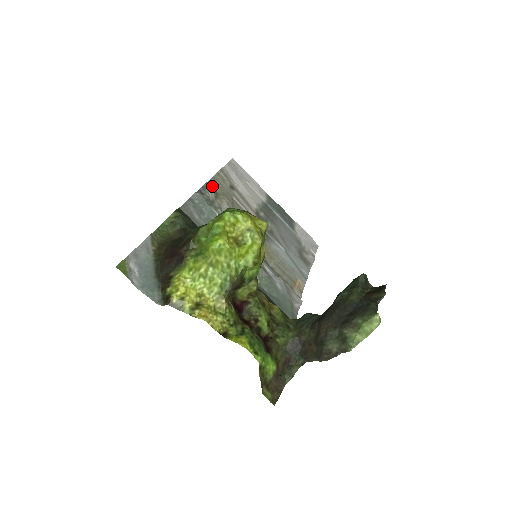
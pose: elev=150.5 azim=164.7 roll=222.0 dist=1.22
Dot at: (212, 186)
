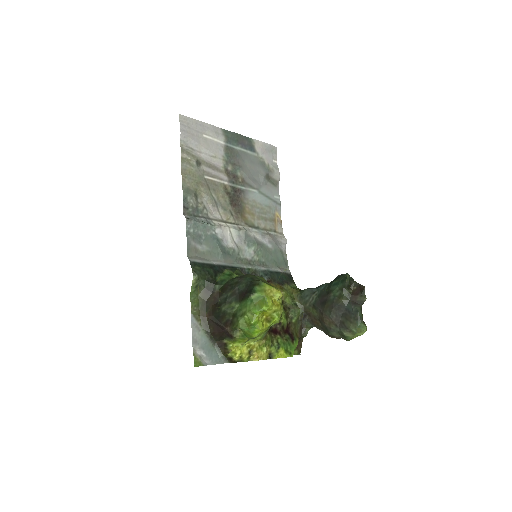
Dot at: (187, 186)
